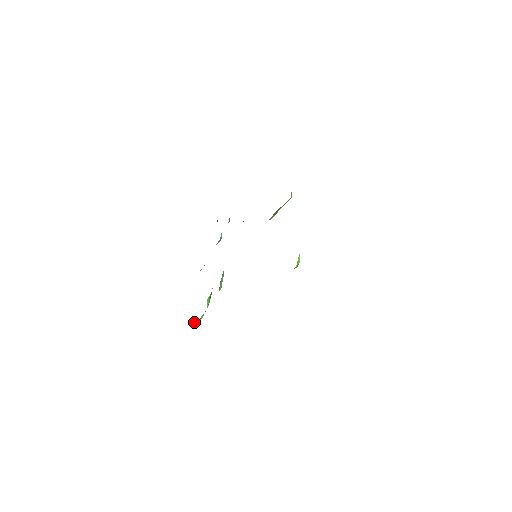
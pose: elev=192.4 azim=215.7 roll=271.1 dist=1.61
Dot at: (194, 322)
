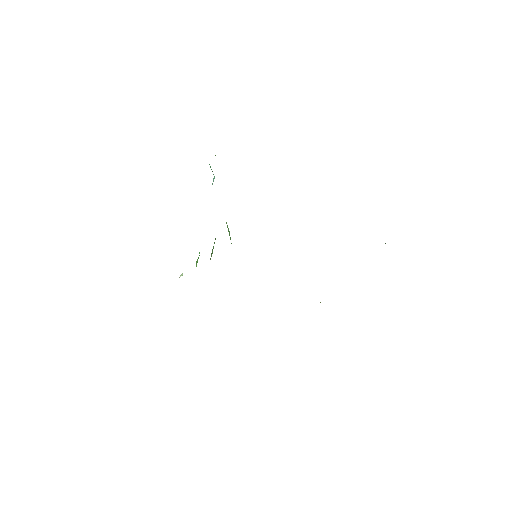
Dot at: (181, 274)
